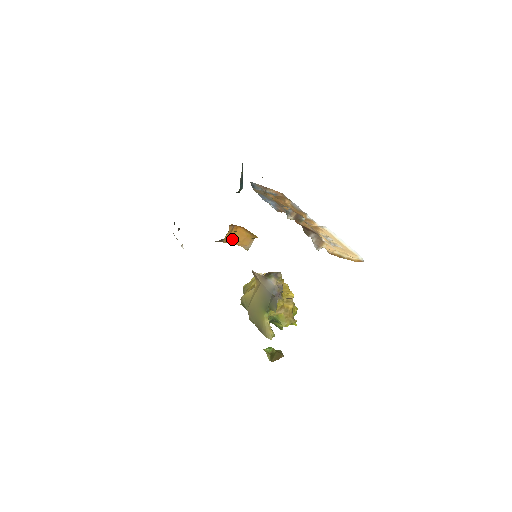
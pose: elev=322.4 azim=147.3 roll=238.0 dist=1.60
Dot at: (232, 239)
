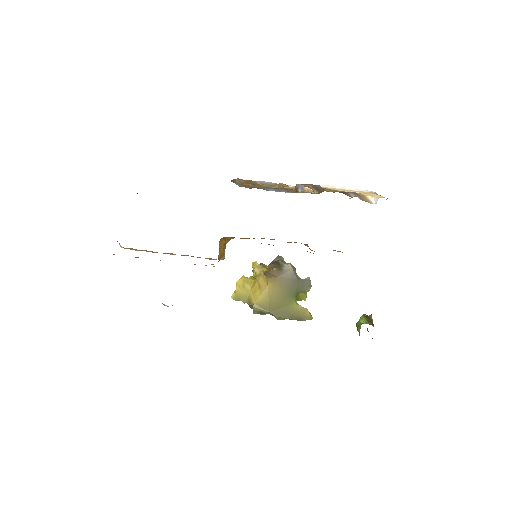
Dot at: (219, 257)
